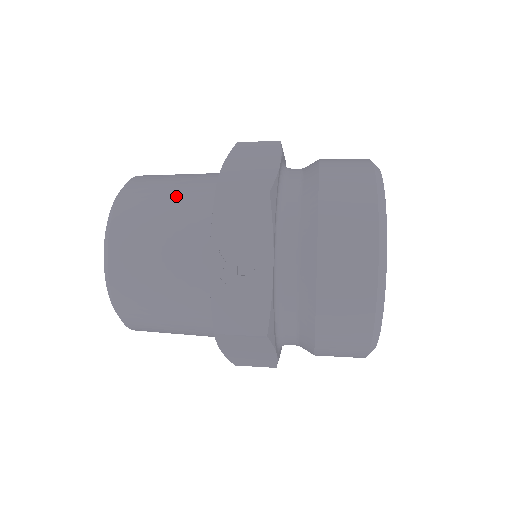
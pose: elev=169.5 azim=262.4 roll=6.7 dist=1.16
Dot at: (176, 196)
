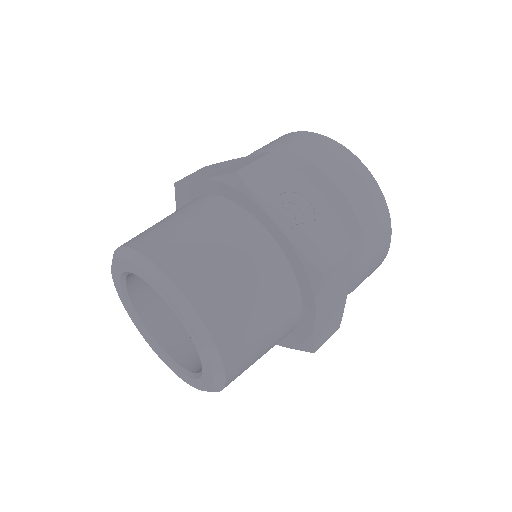
Dot at: (188, 218)
